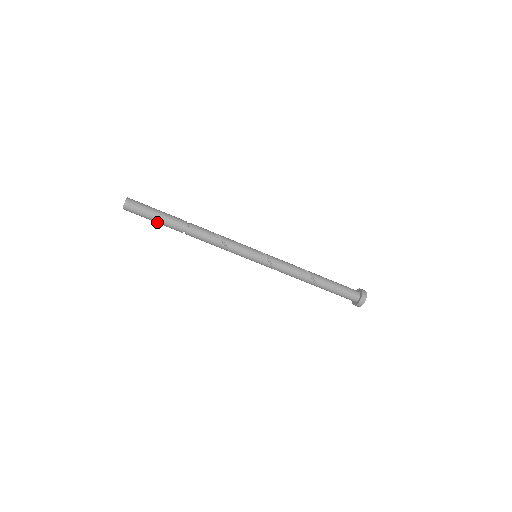
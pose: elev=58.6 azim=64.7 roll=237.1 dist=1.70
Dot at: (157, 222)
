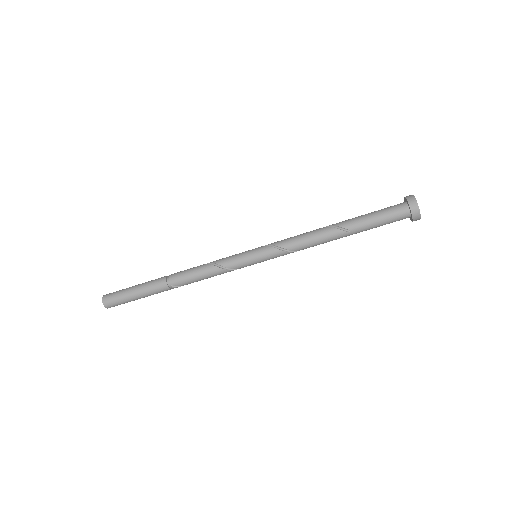
Dot at: (139, 294)
